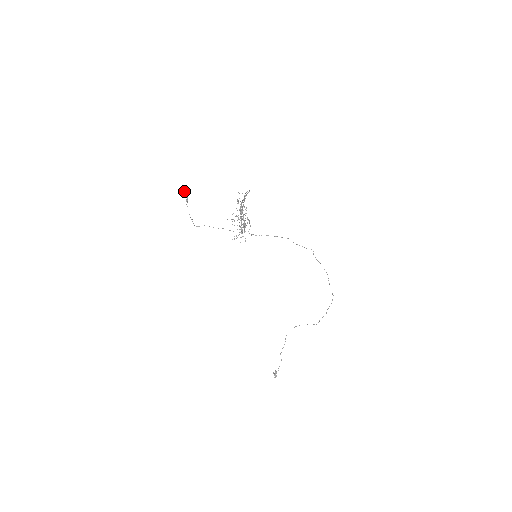
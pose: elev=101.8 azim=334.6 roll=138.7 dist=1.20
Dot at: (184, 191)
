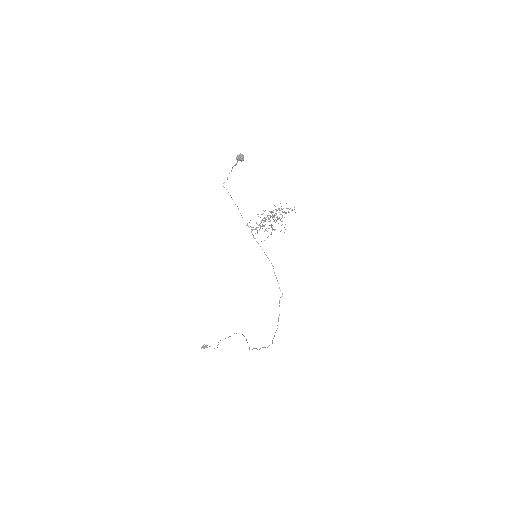
Dot at: (239, 156)
